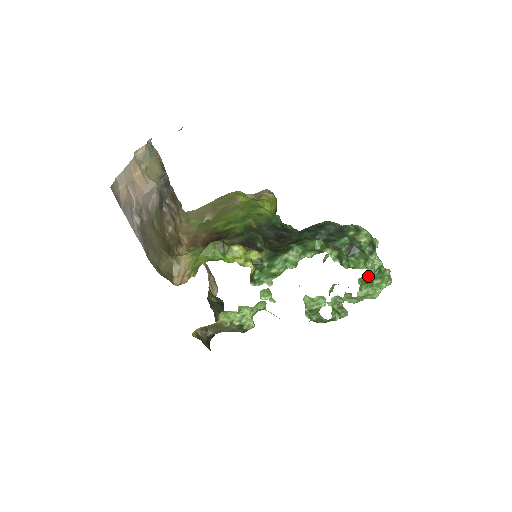
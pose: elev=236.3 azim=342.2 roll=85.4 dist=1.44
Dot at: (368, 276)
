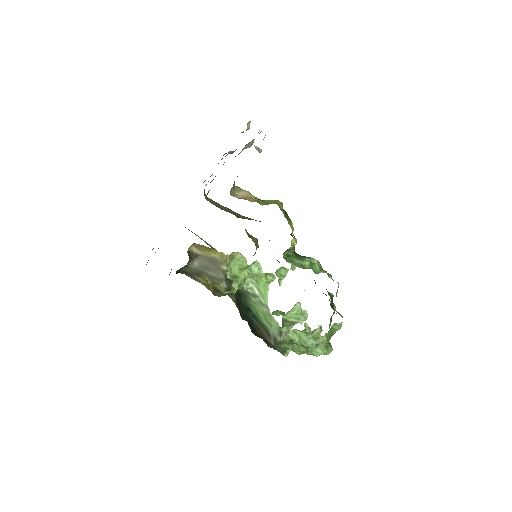
Dot at: (339, 327)
